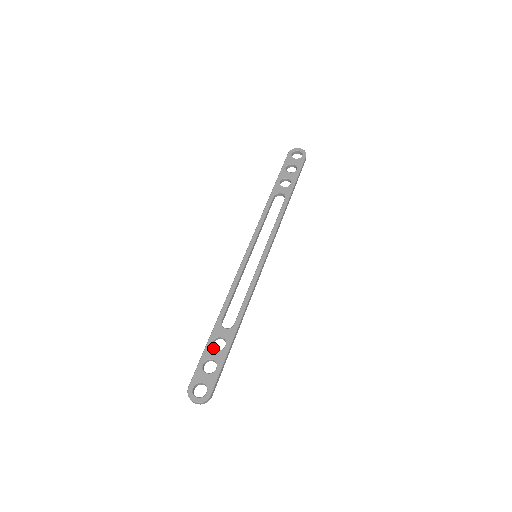
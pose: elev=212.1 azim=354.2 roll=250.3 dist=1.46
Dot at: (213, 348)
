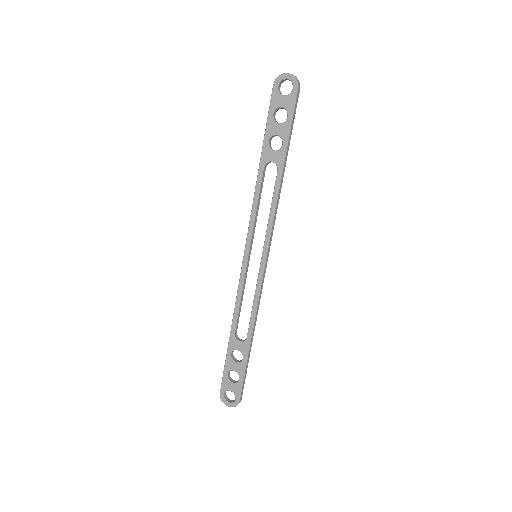
Dot at: (232, 361)
